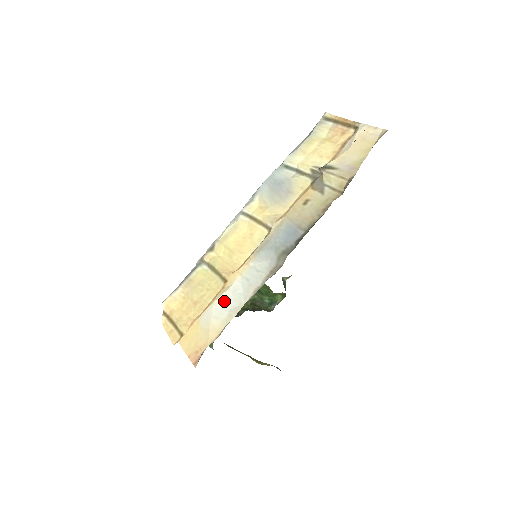
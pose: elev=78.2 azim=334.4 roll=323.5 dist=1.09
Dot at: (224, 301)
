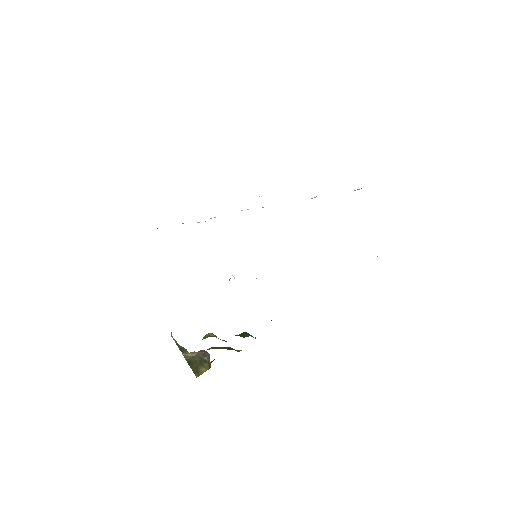
Dot at: occluded
